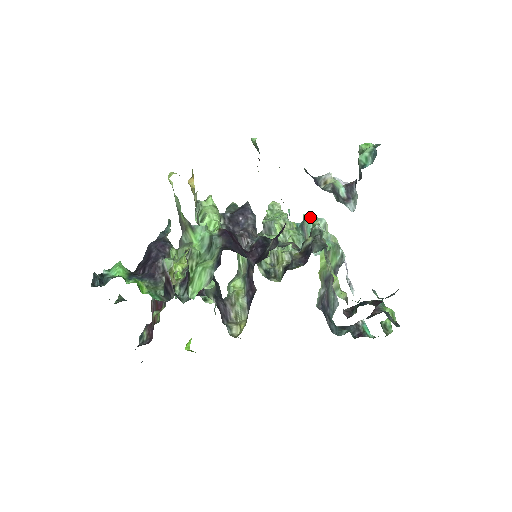
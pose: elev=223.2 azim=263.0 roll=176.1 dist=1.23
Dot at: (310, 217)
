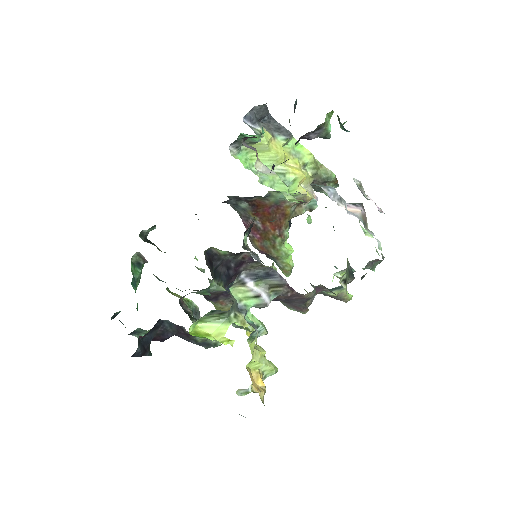
Dot at: occluded
